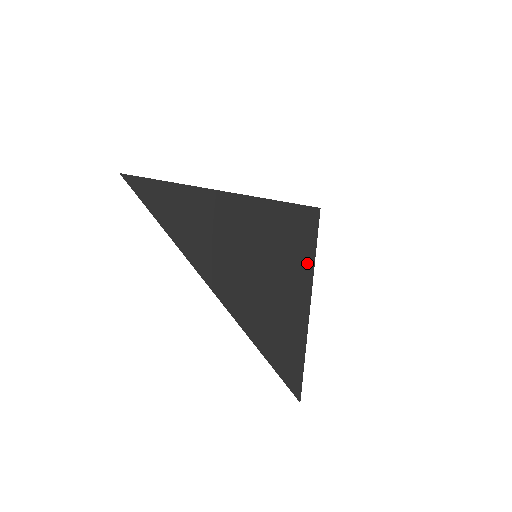
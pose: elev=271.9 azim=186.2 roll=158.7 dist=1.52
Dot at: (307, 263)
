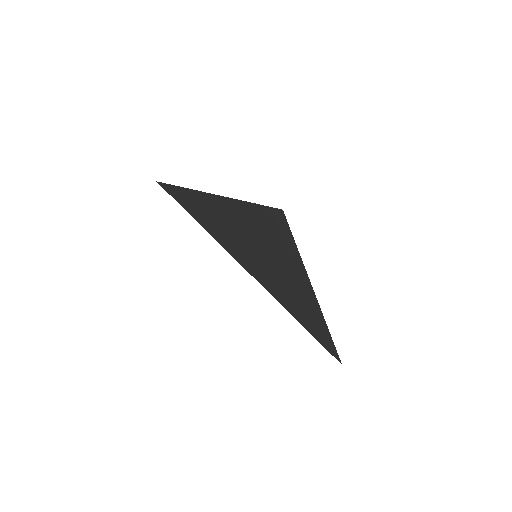
Dot at: (295, 251)
